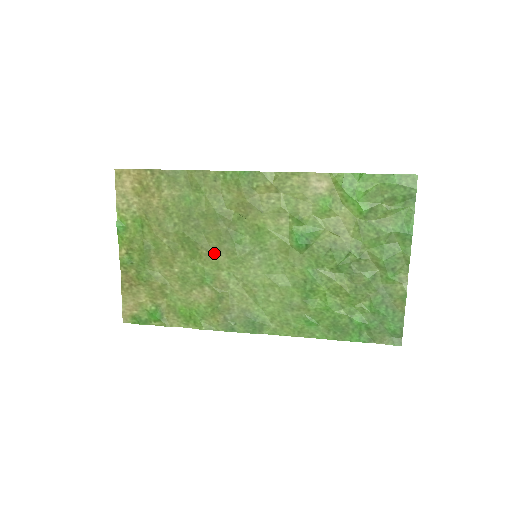
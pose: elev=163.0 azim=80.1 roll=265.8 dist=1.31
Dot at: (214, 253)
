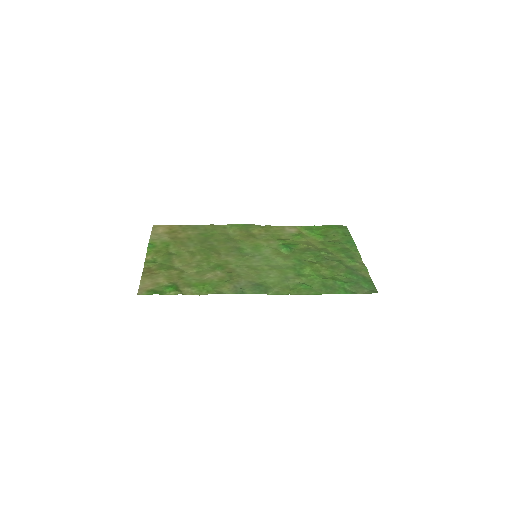
Dot at: (224, 257)
